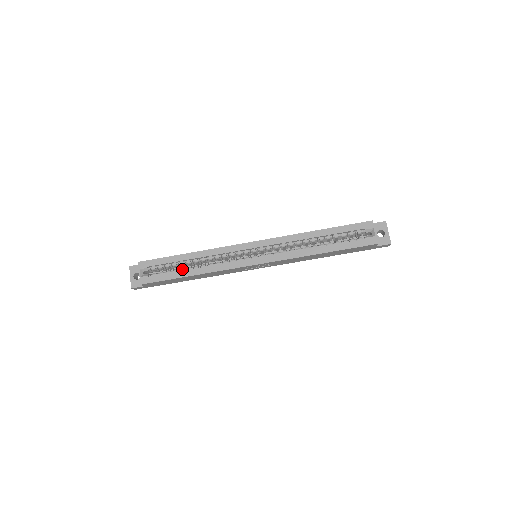
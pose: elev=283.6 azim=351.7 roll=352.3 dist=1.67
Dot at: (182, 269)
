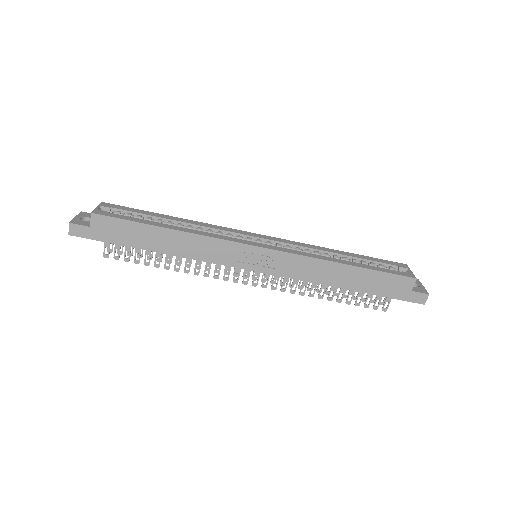
Dot at: (158, 223)
